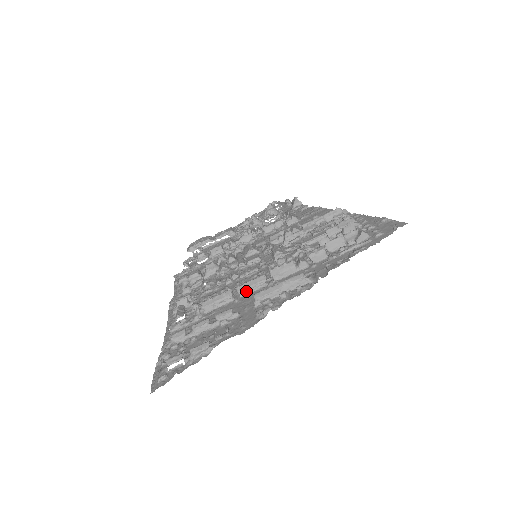
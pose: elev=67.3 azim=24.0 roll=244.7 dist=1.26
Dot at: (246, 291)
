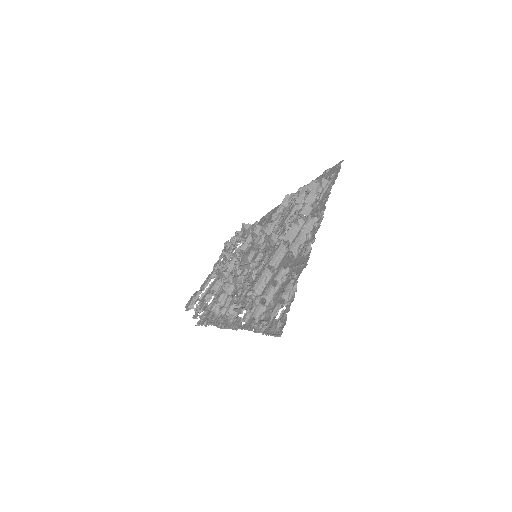
Dot at: (277, 261)
